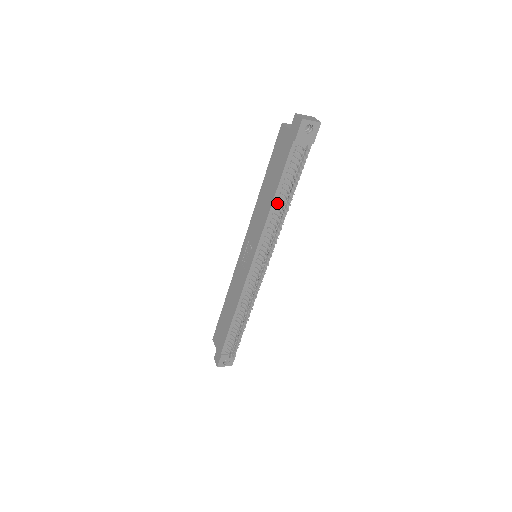
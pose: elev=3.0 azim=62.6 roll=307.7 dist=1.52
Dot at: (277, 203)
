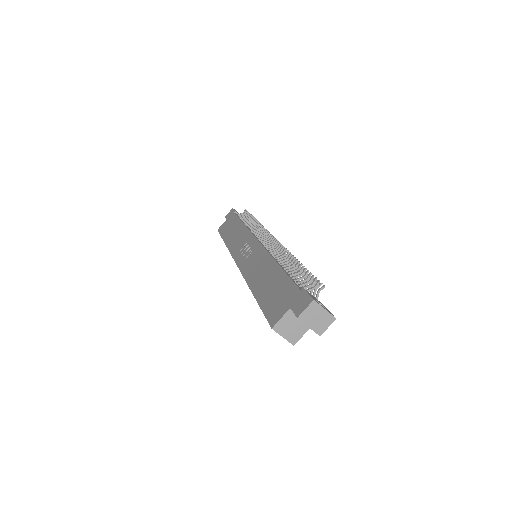
Dot at: (247, 225)
